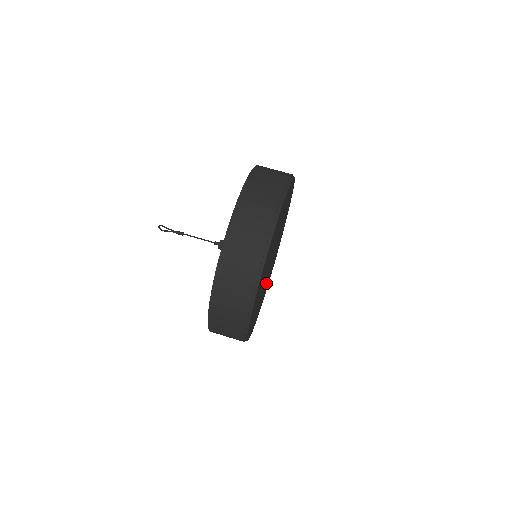
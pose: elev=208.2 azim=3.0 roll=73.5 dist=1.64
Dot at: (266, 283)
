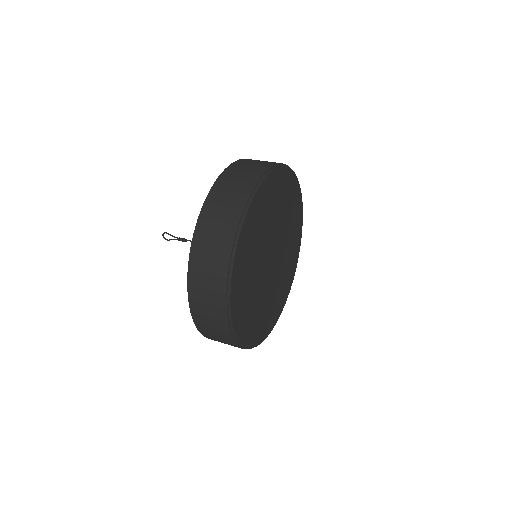
Dot at: (271, 296)
